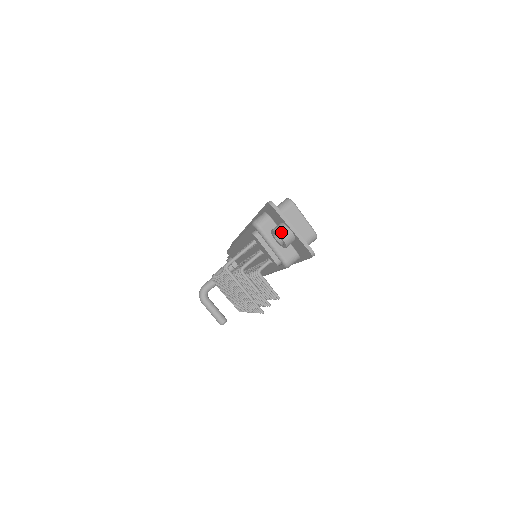
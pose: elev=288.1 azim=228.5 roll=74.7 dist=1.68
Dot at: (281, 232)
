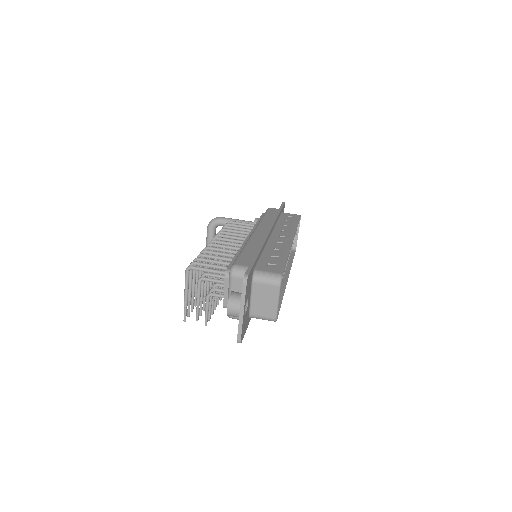
Dot at: (231, 305)
